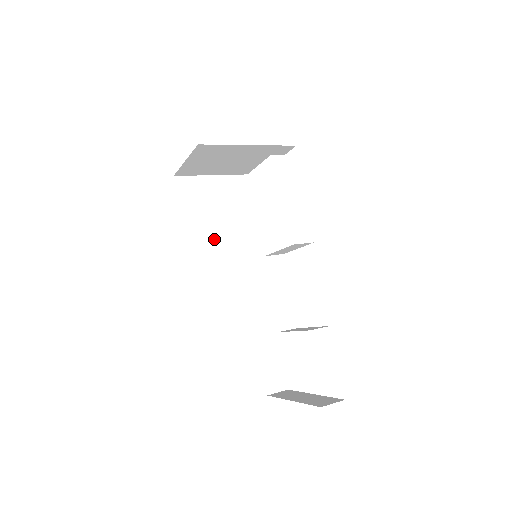
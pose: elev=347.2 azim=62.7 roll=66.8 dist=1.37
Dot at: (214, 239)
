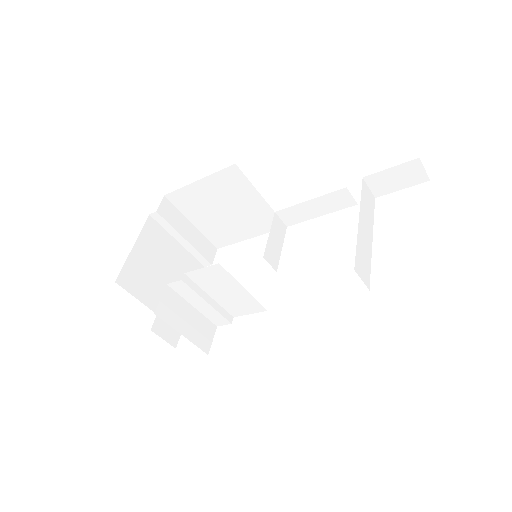
Dot at: (201, 280)
